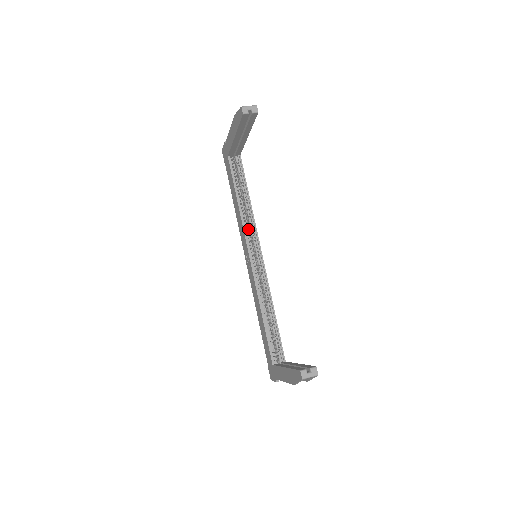
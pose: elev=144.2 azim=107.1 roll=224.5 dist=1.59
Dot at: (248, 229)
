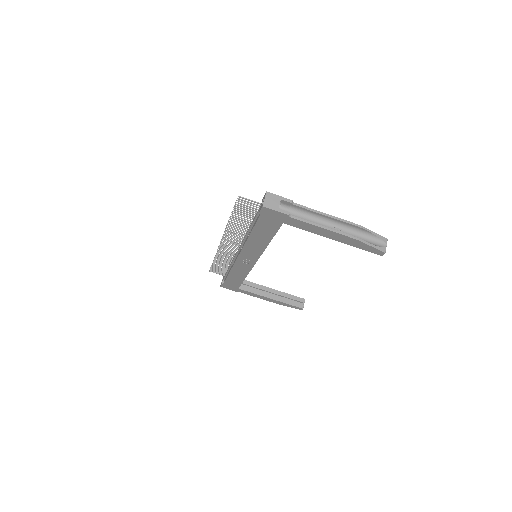
Dot at: occluded
